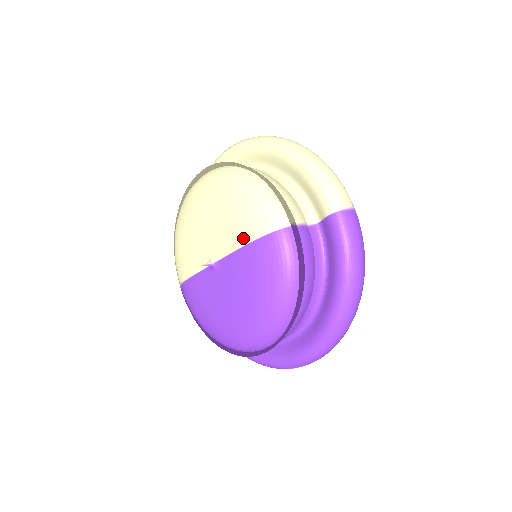
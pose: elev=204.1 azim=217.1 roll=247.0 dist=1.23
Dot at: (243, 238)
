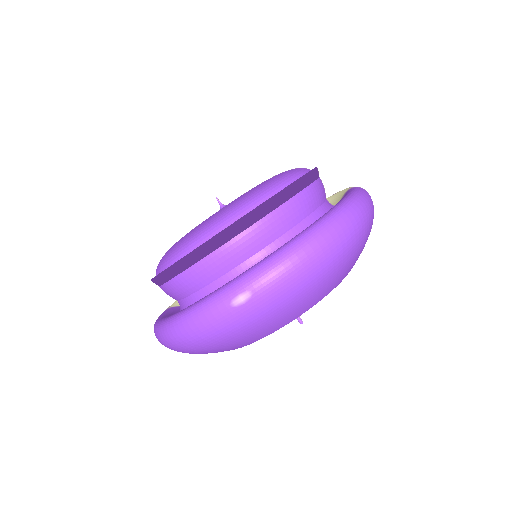
Dot at: occluded
